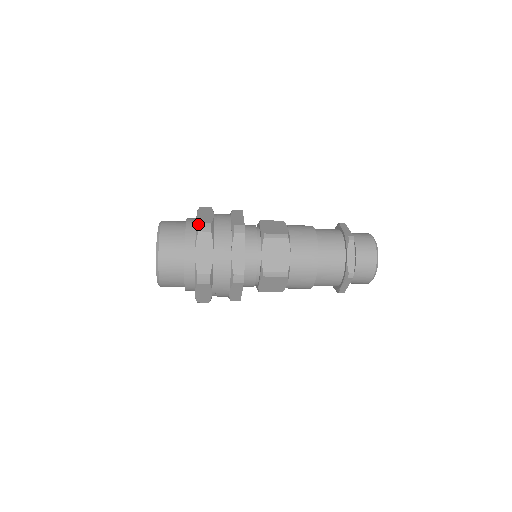
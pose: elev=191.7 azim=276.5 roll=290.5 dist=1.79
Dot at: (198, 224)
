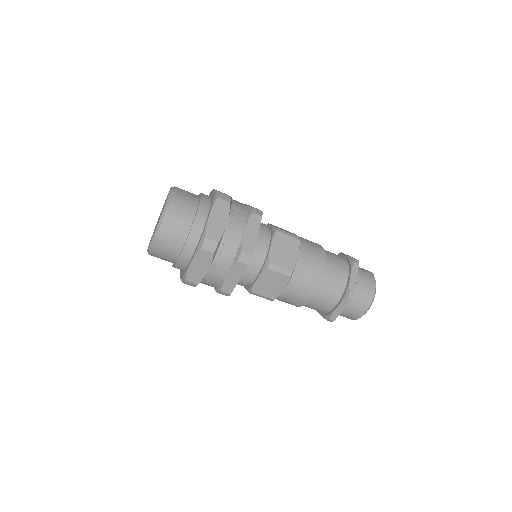
Dot at: (218, 192)
